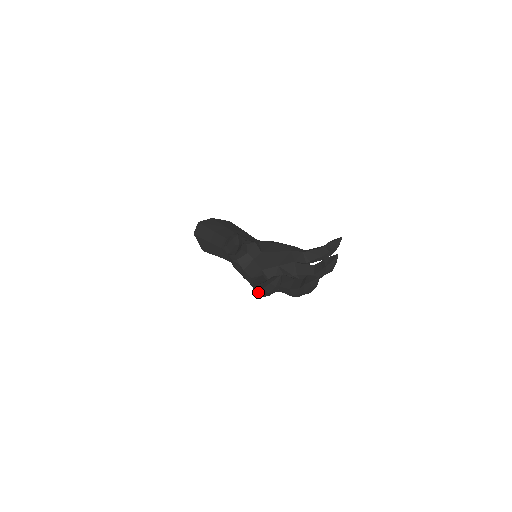
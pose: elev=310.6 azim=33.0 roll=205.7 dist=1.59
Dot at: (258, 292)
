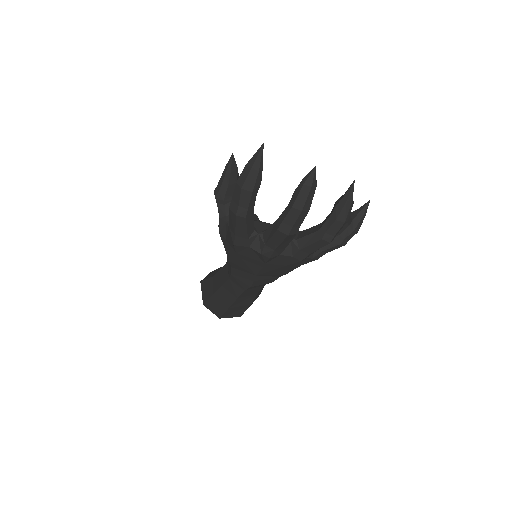
Dot at: (231, 208)
